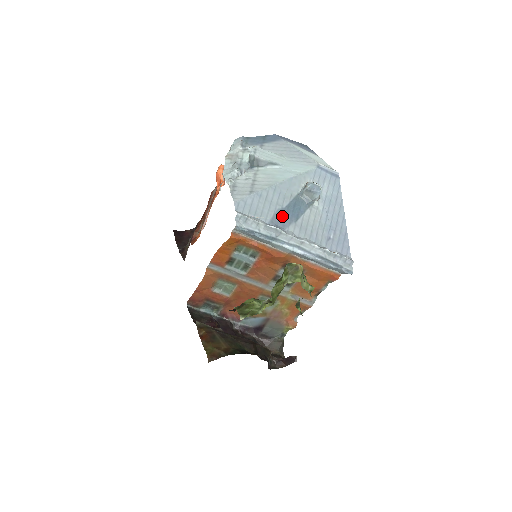
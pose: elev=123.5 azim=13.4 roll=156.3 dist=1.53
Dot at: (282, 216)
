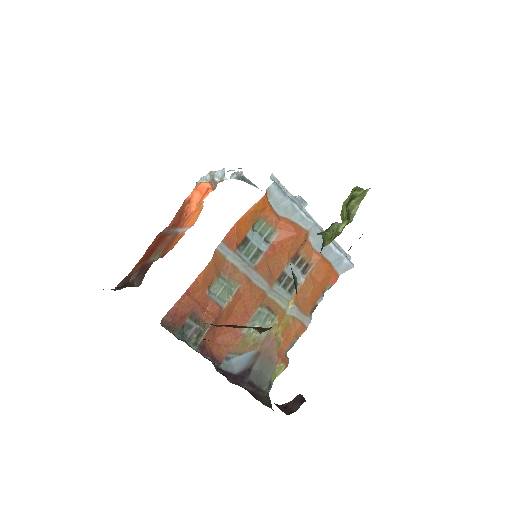
Dot at: occluded
